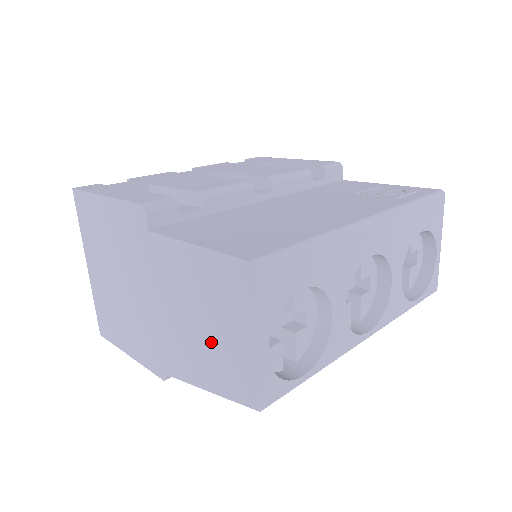
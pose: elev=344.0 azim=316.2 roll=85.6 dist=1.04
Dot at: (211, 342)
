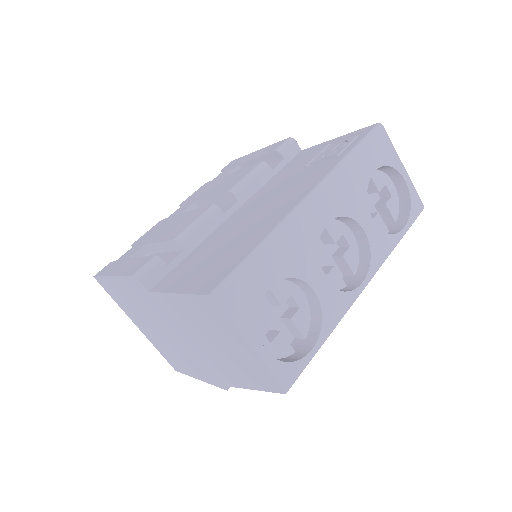
Dot at: (230, 356)
